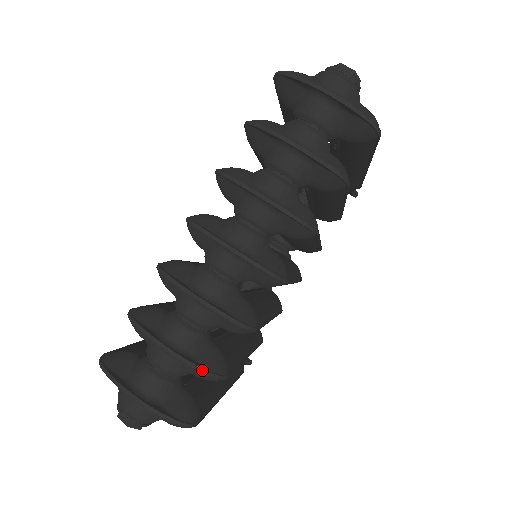
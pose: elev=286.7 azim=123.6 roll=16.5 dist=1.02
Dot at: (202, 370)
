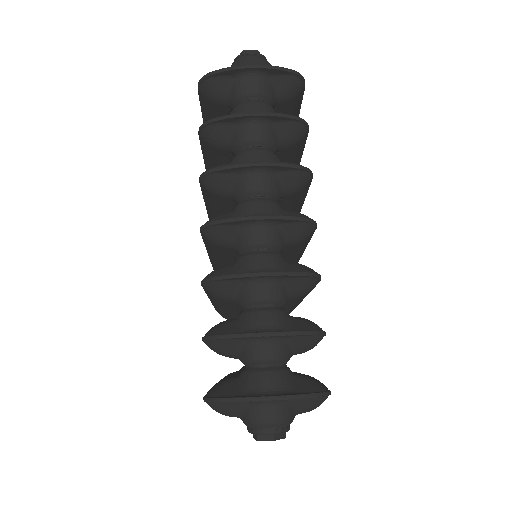
Dot at: (307, 332)
